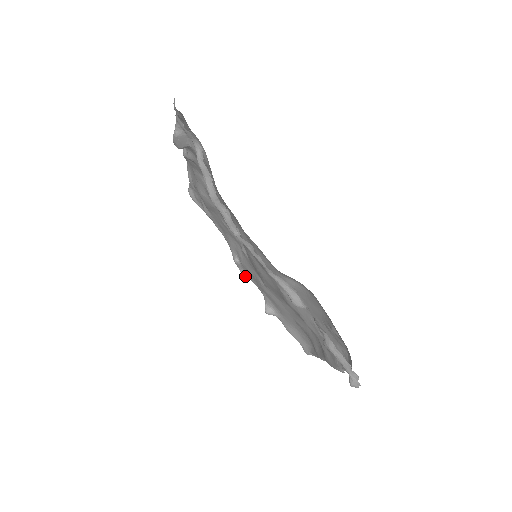
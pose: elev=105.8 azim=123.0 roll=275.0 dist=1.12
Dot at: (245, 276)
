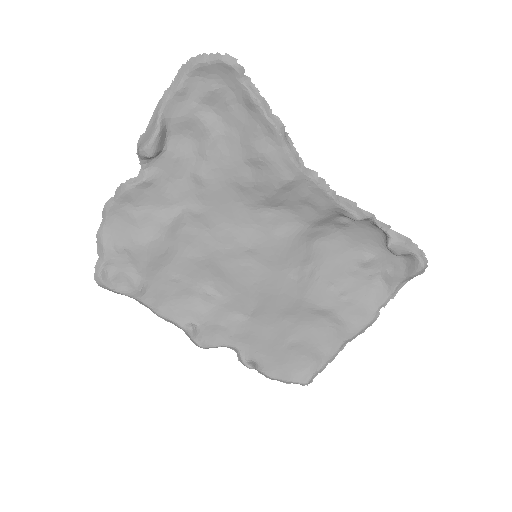
Dot at: (205, 346)
